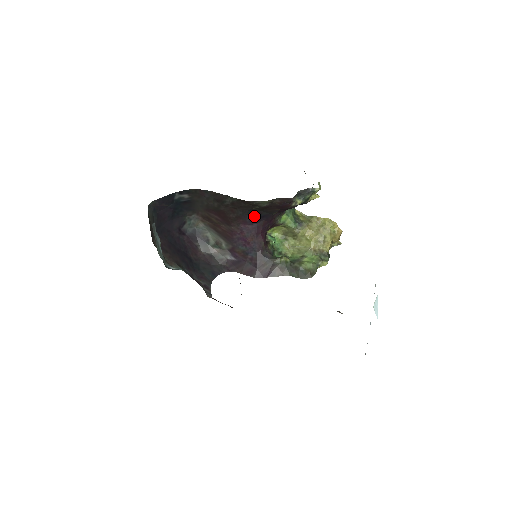
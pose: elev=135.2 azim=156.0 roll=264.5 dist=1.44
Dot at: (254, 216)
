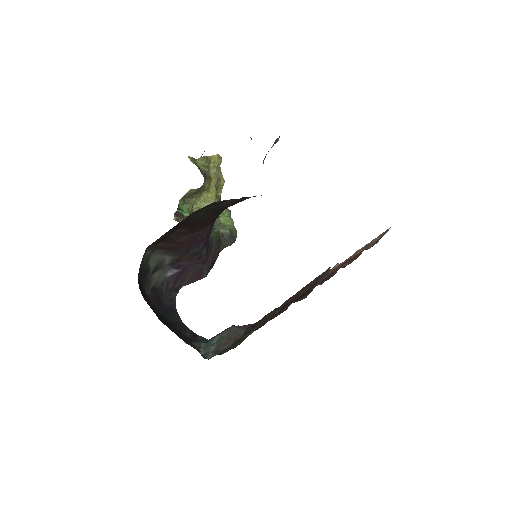
Dot at: occluded
